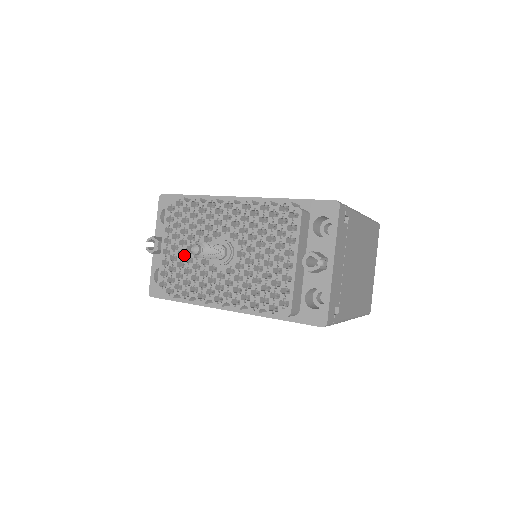
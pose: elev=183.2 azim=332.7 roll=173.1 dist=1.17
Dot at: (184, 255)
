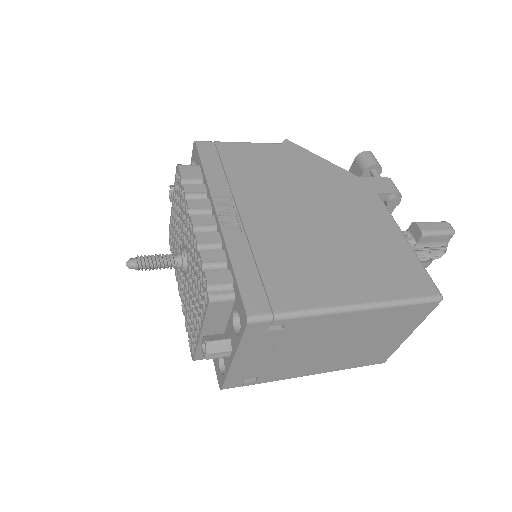
Dot at: occluded
